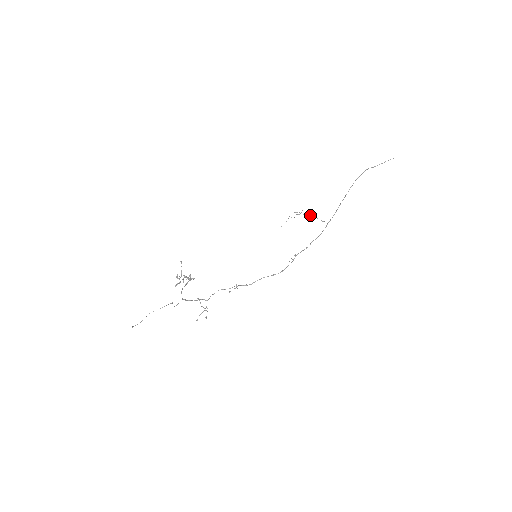
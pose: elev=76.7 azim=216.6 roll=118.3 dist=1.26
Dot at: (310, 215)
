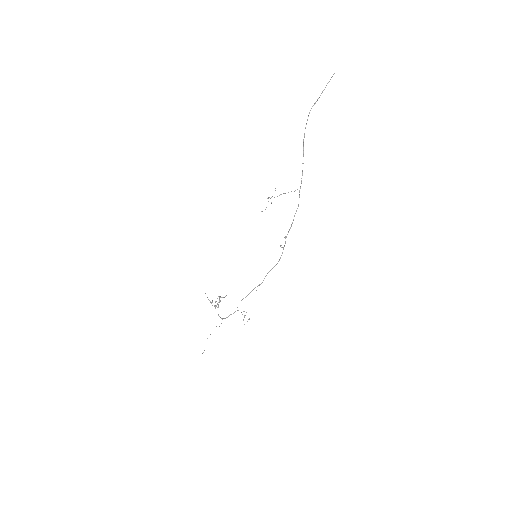
Dot at: occluded
